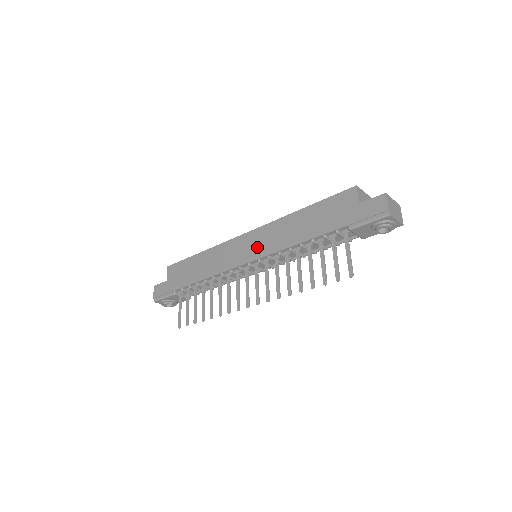
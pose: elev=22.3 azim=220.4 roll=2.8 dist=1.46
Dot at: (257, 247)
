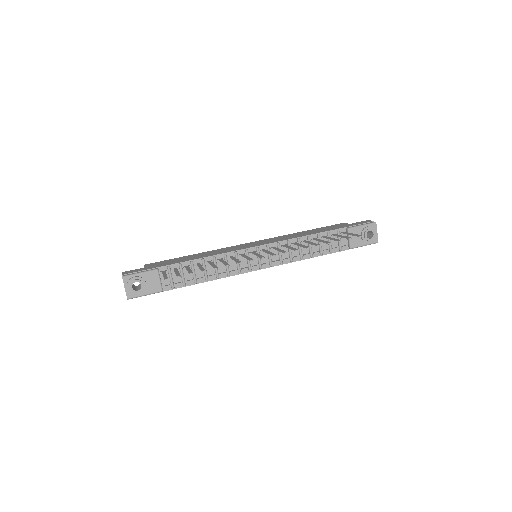
Dot at: (264, 242)
